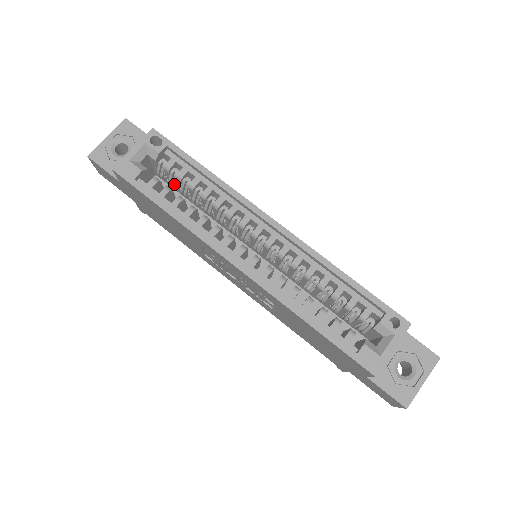
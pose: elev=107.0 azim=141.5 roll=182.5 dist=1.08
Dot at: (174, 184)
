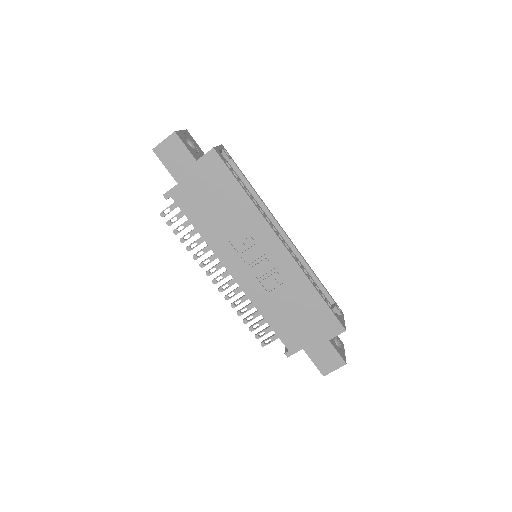
Dot at: occluded
